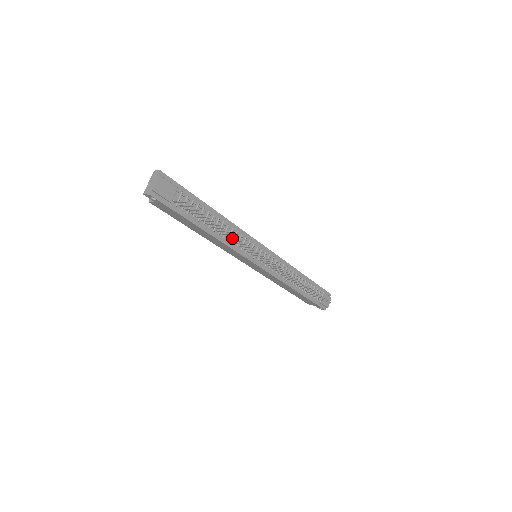
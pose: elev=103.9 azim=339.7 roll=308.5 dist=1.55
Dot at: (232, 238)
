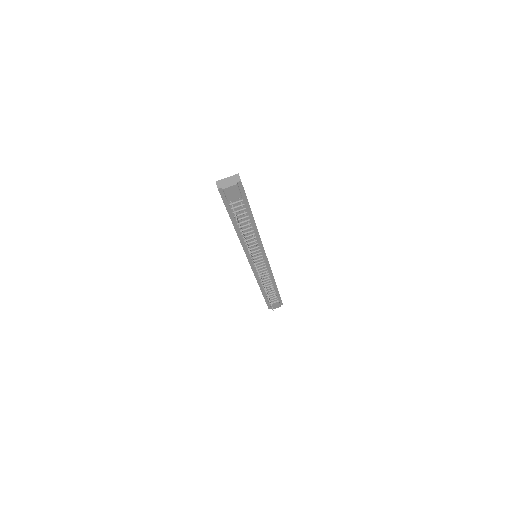
Dot at: occluded
